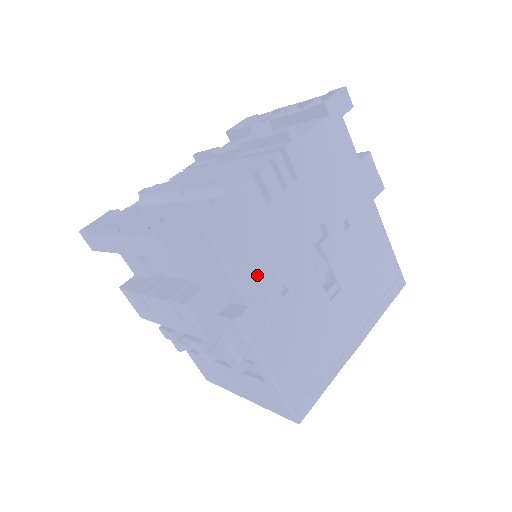
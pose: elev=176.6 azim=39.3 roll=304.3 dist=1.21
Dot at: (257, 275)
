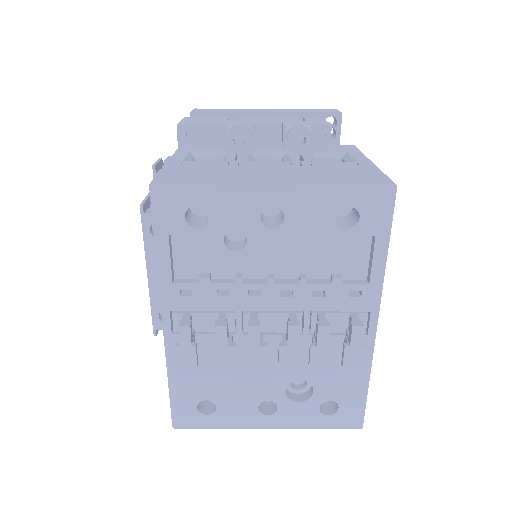
Dot at: occluded
